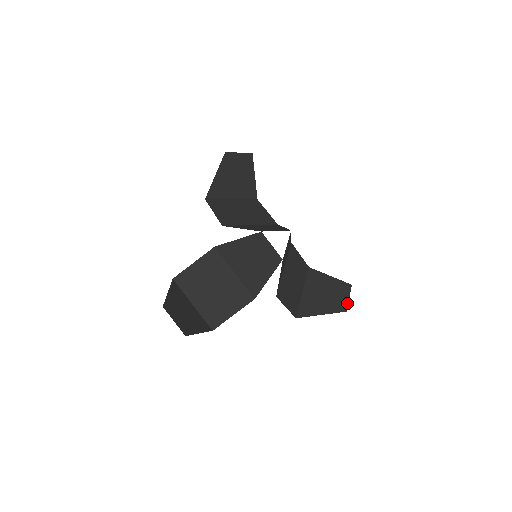
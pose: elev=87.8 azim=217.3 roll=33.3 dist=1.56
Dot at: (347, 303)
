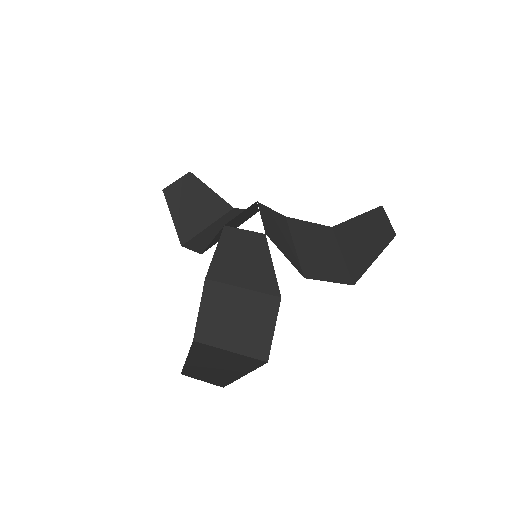
Dot at: (390, 226)
